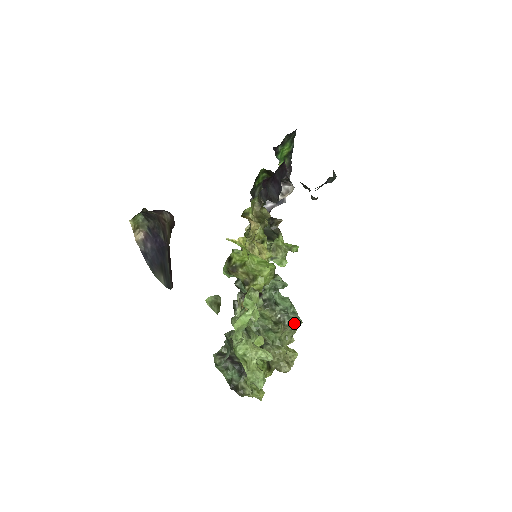
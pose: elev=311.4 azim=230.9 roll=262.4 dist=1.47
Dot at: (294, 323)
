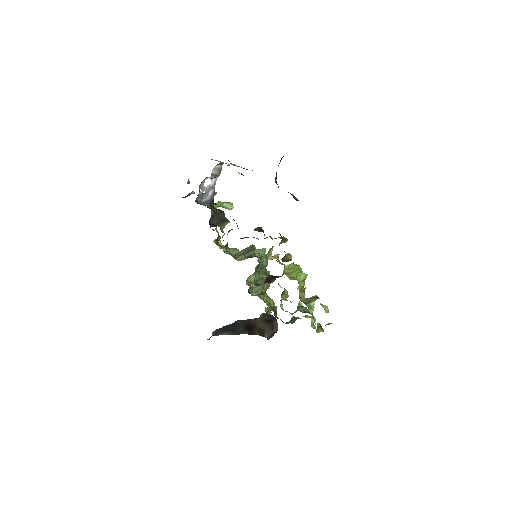
Dot at: occluded
